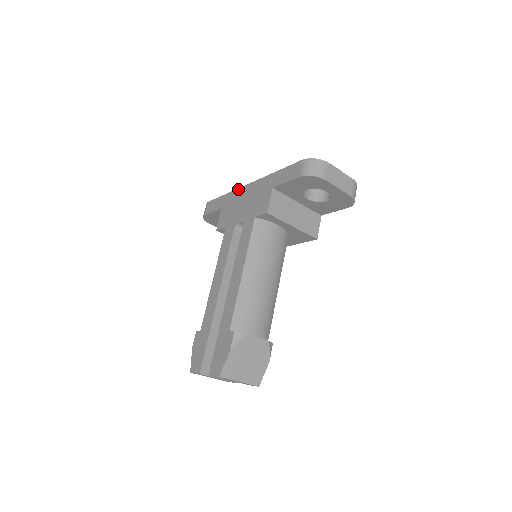
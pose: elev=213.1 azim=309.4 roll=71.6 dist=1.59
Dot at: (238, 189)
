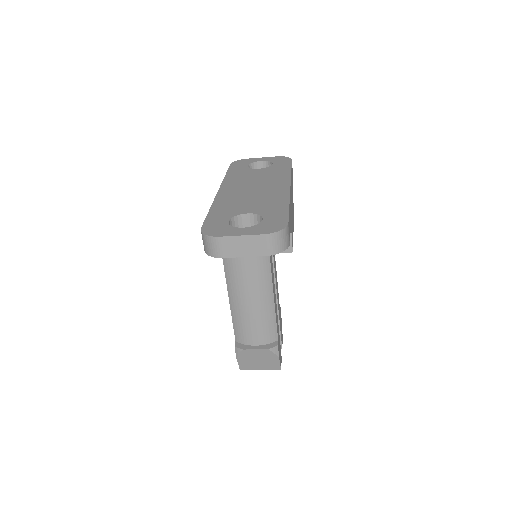
Dot at: (221, 185)
